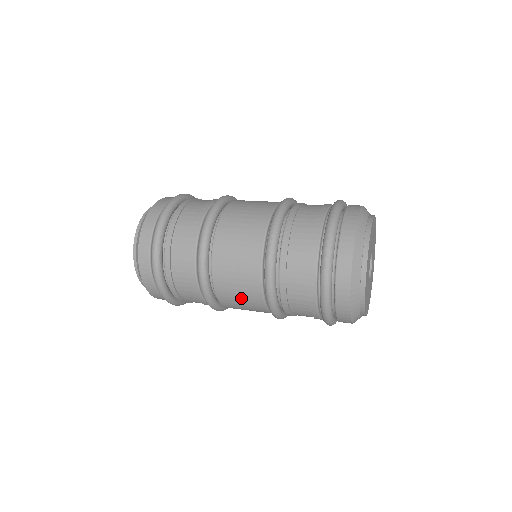
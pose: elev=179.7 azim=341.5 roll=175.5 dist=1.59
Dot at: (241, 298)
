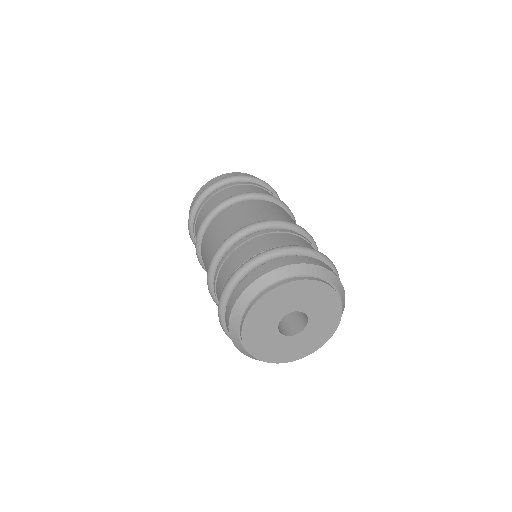
Dot at: occluded
